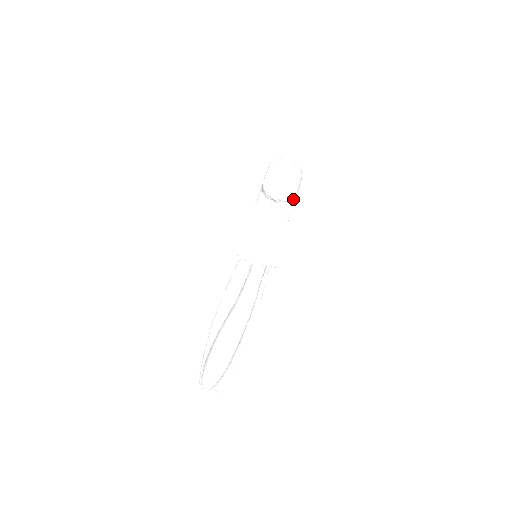
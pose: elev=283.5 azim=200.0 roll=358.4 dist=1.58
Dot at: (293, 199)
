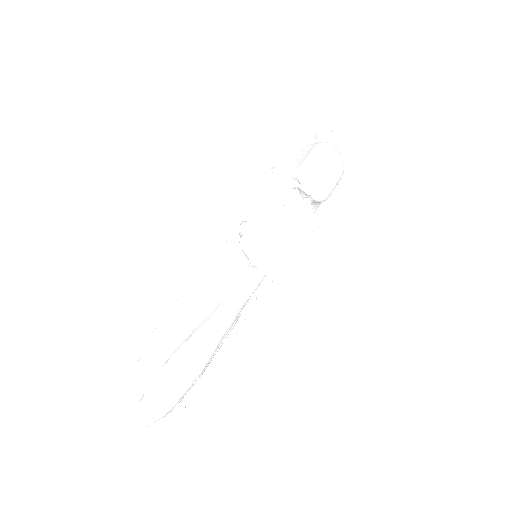
Dot at: occluded
